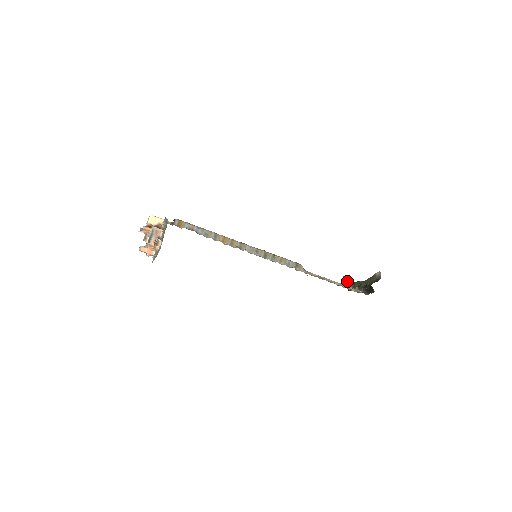
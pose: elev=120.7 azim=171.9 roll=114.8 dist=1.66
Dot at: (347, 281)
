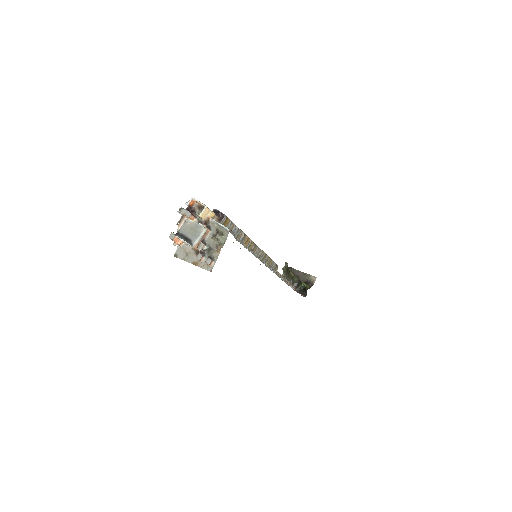
Dot at: (287, 269)
